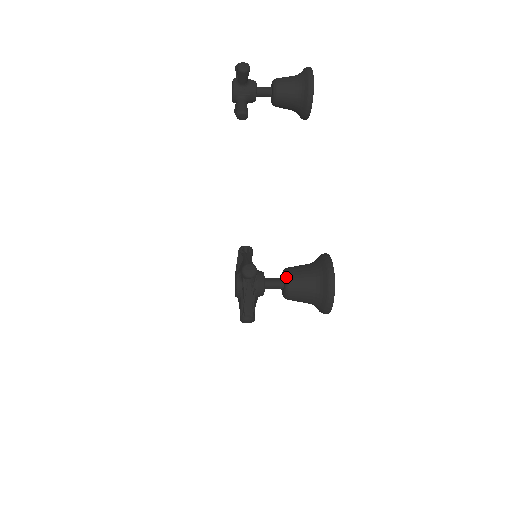
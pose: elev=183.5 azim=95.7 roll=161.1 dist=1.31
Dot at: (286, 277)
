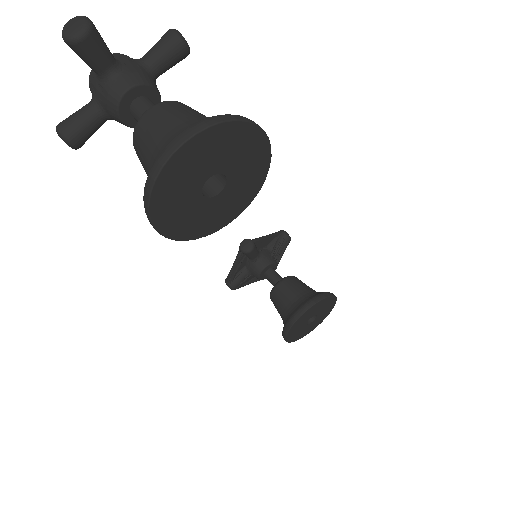
Dot at: (270, 296)
